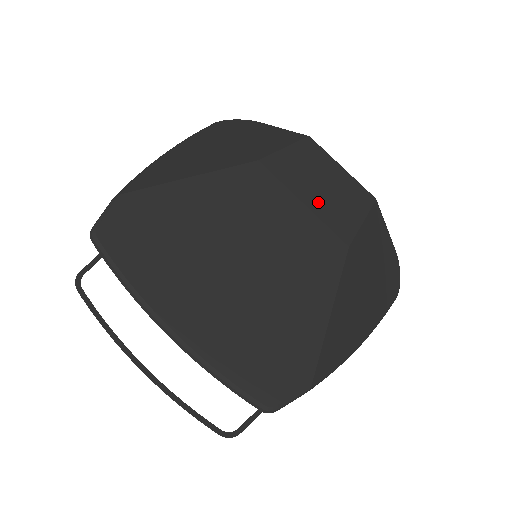
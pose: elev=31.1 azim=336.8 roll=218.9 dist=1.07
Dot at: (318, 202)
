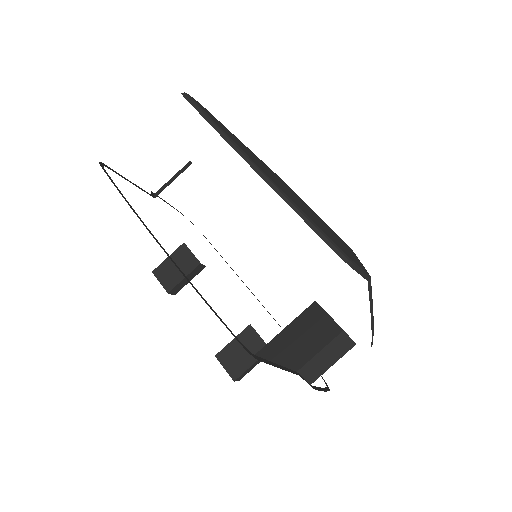
Dot at: occluded
